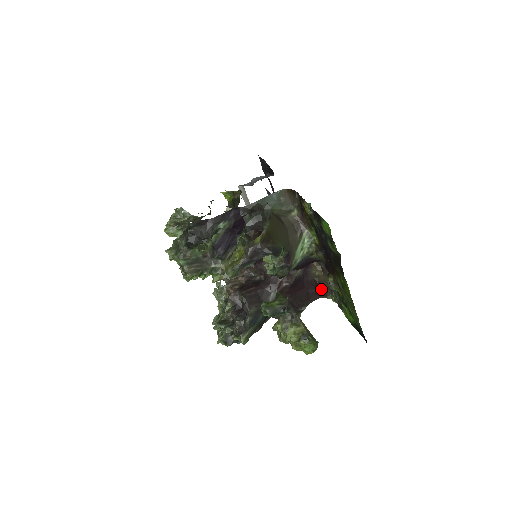
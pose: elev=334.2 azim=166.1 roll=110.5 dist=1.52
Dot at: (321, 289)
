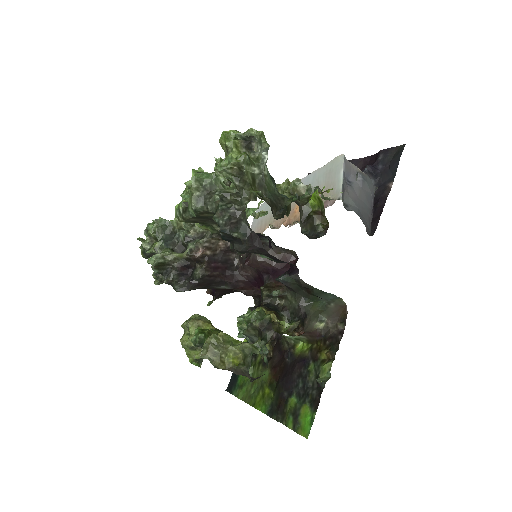
Dot at: (260, 300)
